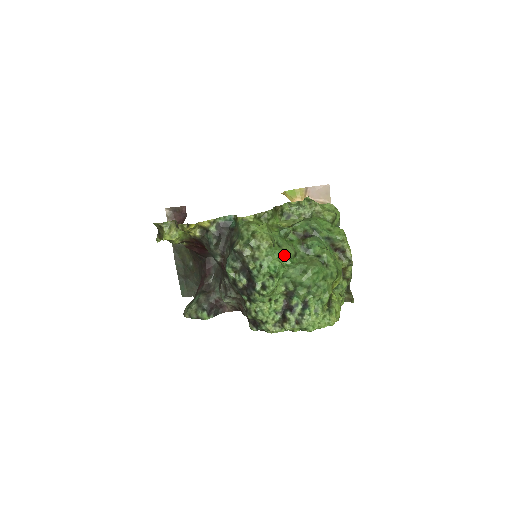
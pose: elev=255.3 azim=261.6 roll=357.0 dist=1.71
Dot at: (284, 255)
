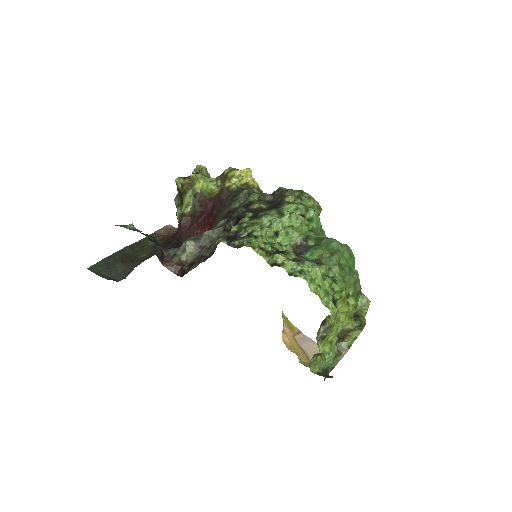
Dot at: (320, 230)
